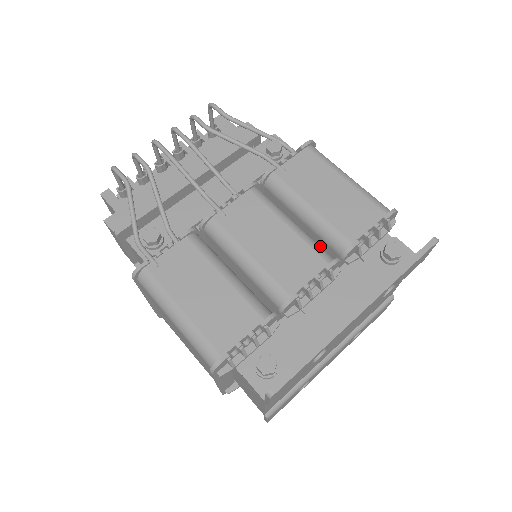
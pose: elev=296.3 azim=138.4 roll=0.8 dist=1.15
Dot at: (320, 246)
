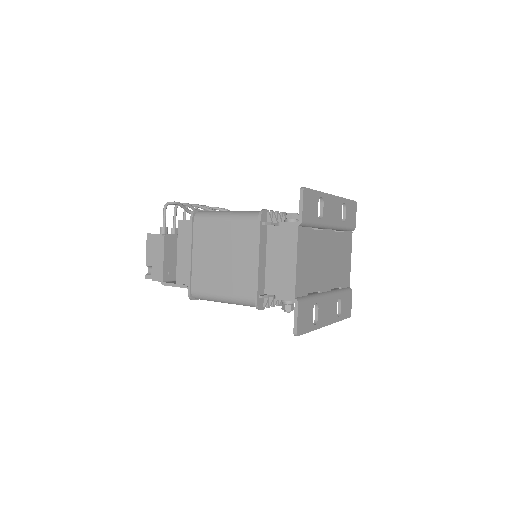
Dot at: occluded
